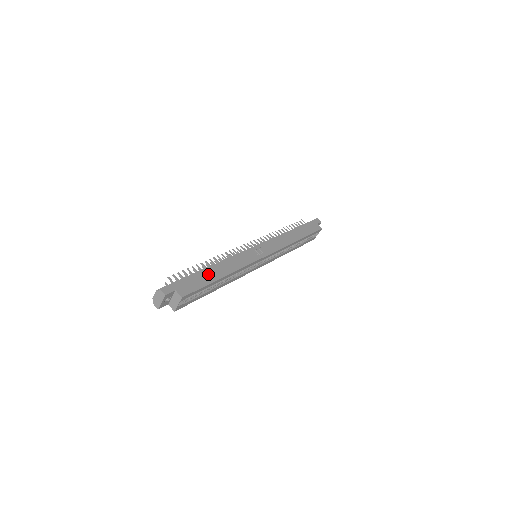
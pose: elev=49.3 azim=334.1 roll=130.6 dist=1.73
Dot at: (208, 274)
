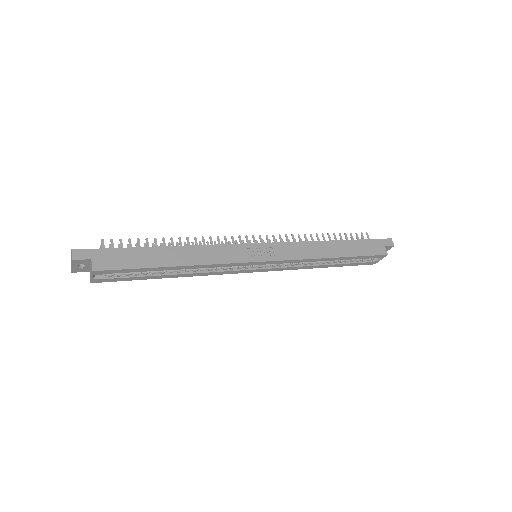
Dot at: (155, 255)
